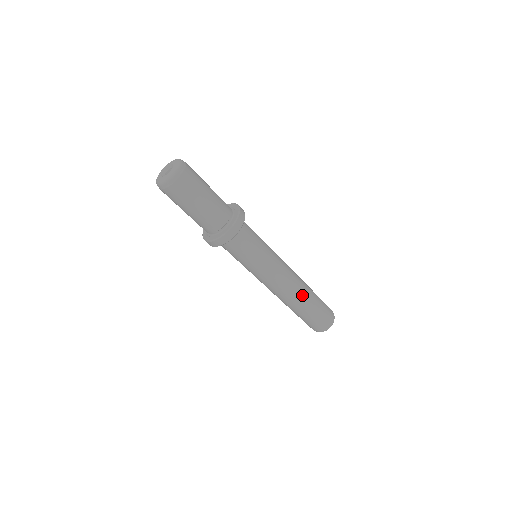
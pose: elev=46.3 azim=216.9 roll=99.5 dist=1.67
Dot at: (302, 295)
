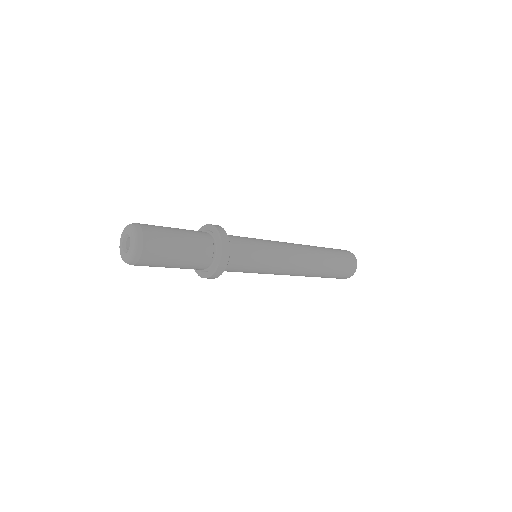
Dot at: (317, 263)
